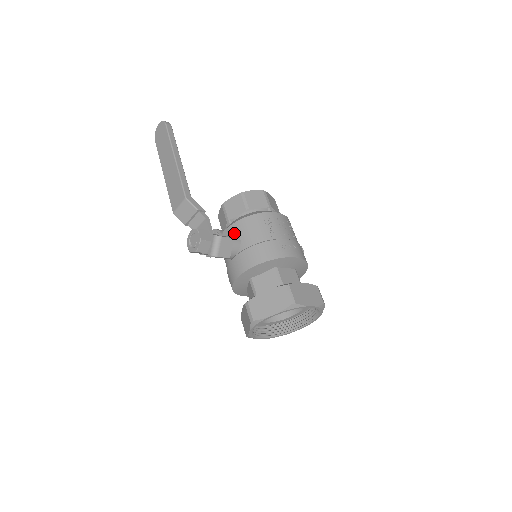
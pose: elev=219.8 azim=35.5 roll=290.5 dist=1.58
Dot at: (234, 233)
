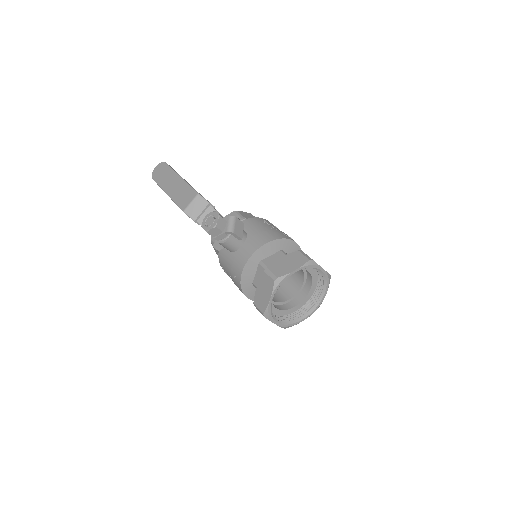
Dot at: occluded
